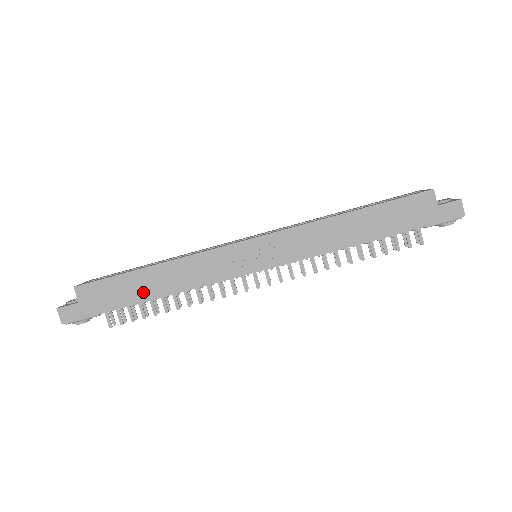
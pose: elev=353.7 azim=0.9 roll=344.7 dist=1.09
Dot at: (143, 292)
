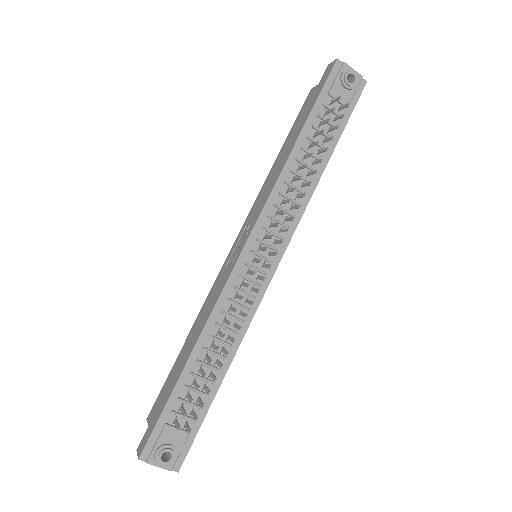
Dot at: (183, 362)
